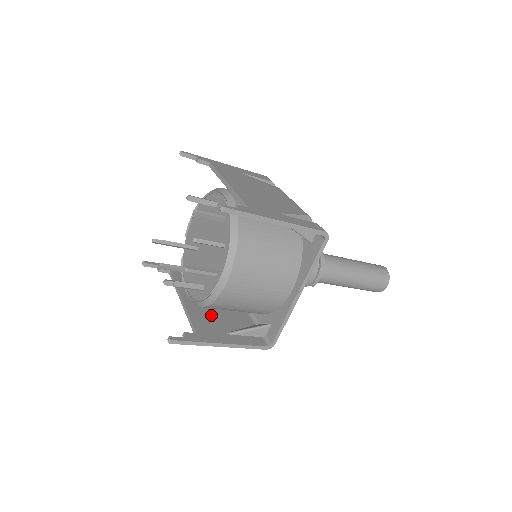
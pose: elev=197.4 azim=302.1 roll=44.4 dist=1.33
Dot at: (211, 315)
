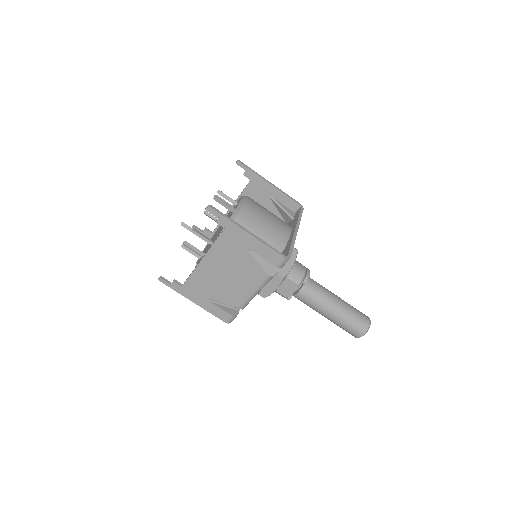
Dot at: (231, 256)
